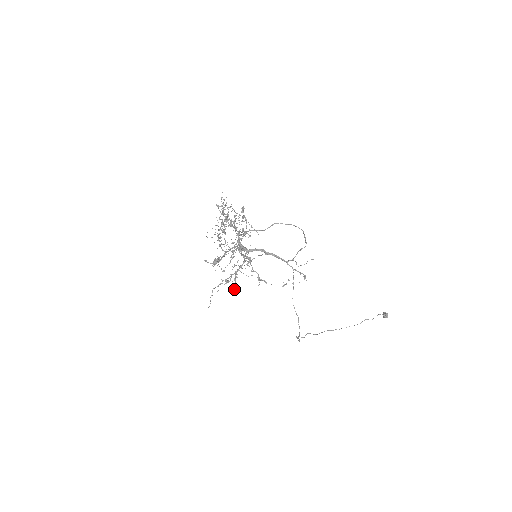
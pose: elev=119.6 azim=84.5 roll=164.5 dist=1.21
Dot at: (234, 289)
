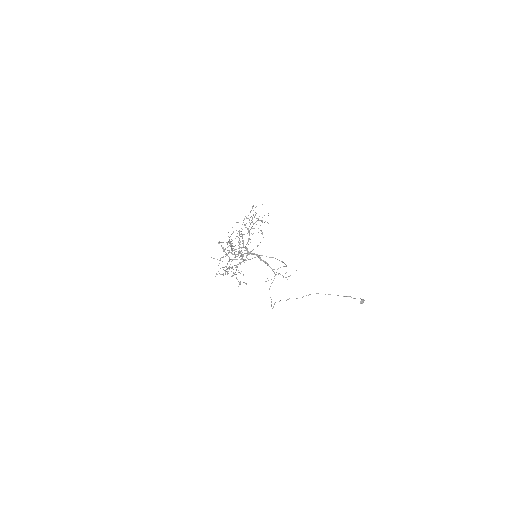
Dot at: occluded
